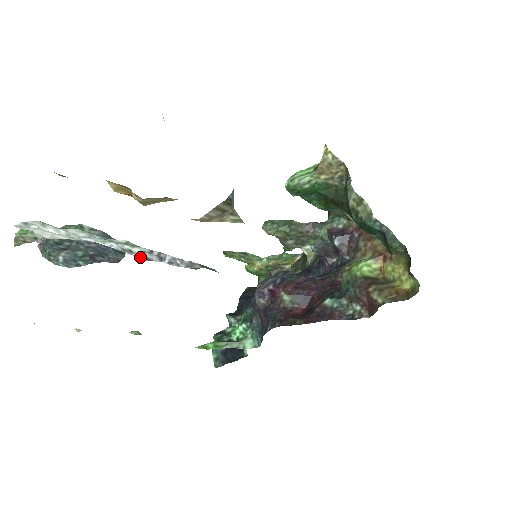
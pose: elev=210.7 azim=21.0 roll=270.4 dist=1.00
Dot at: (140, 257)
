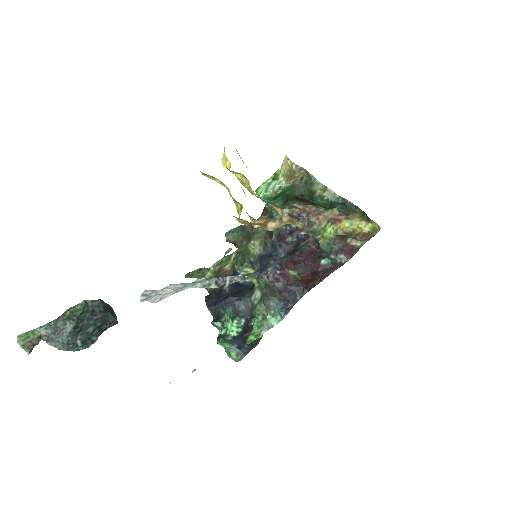
Dot at: (214, 287)
